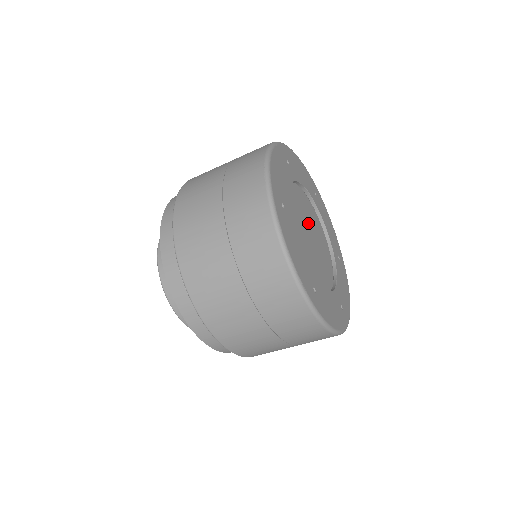
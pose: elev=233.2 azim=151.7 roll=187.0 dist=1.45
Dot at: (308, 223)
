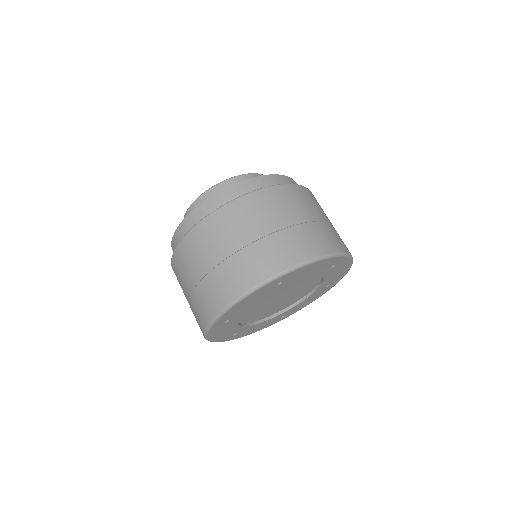
Dot at: (291, 293)
